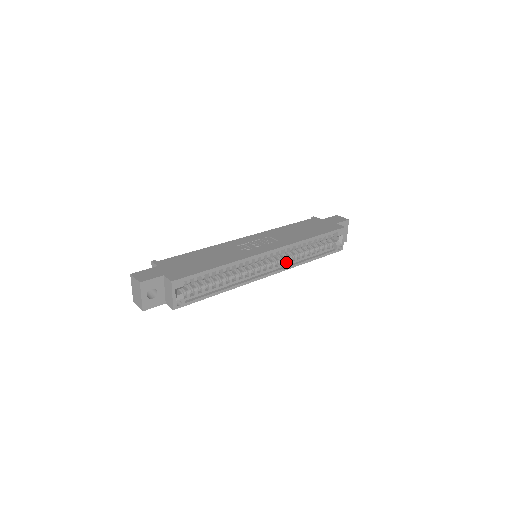
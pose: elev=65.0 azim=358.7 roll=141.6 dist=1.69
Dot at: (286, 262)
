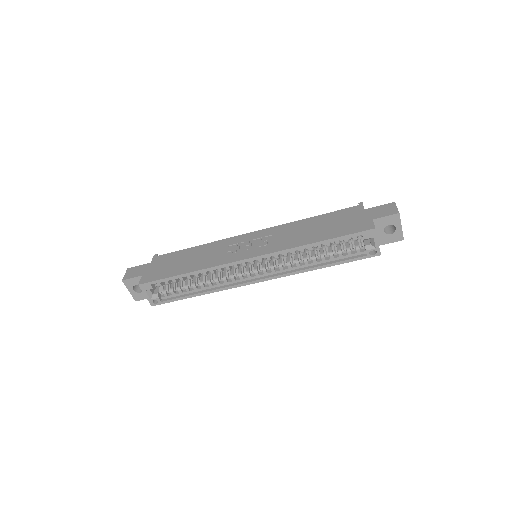
Dot at: (285, 267)
